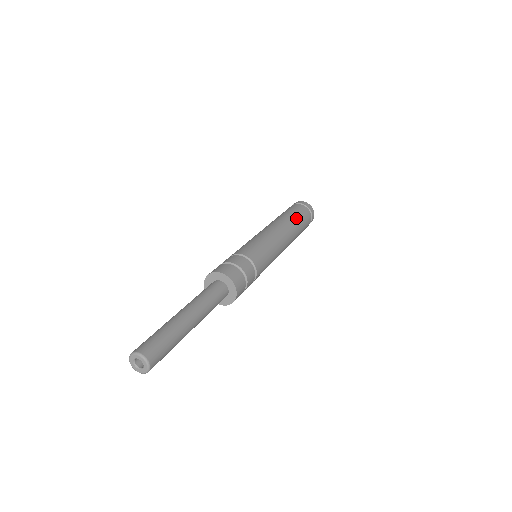
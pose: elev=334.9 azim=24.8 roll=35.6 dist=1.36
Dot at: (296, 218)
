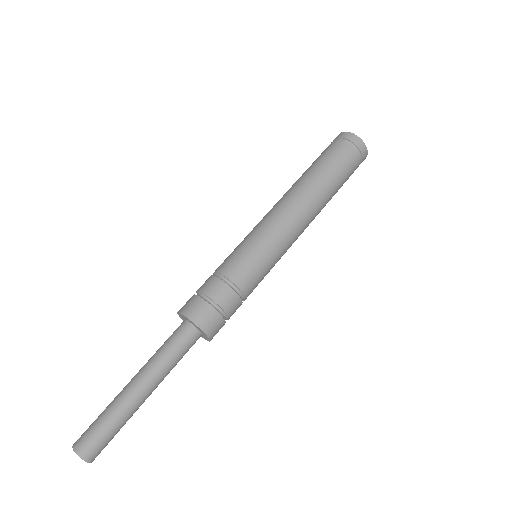
Dot at: (323, 173)
